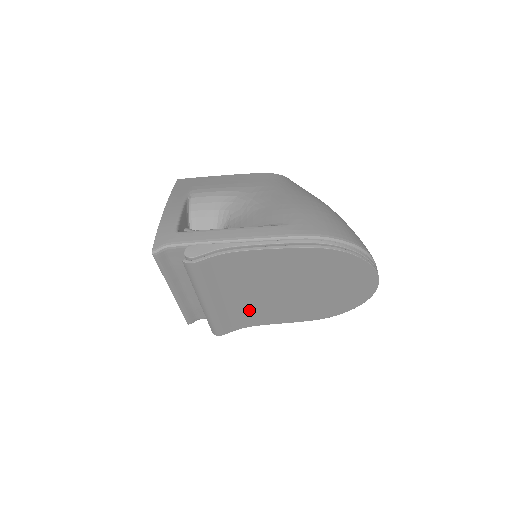
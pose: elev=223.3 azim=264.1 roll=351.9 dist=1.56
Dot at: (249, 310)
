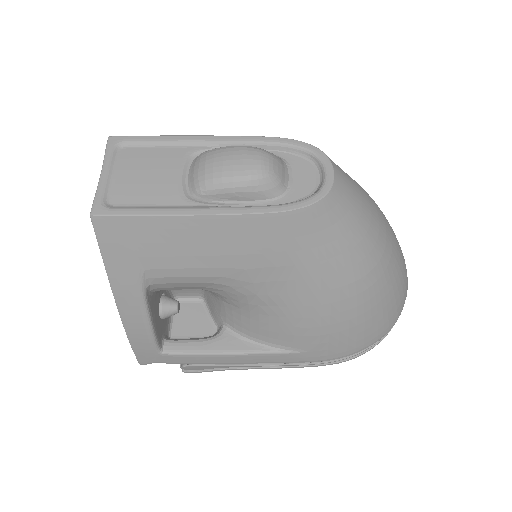
Dot at: occluded
